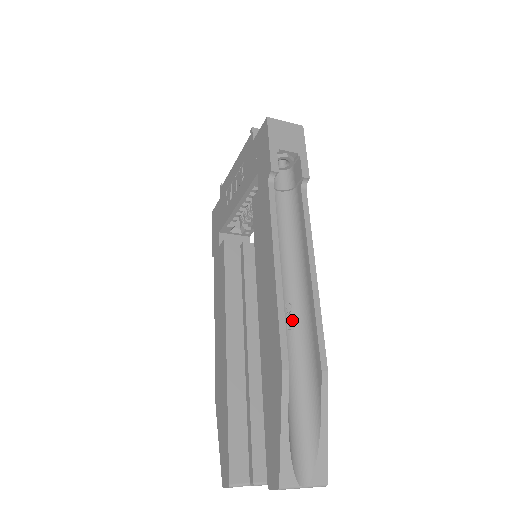
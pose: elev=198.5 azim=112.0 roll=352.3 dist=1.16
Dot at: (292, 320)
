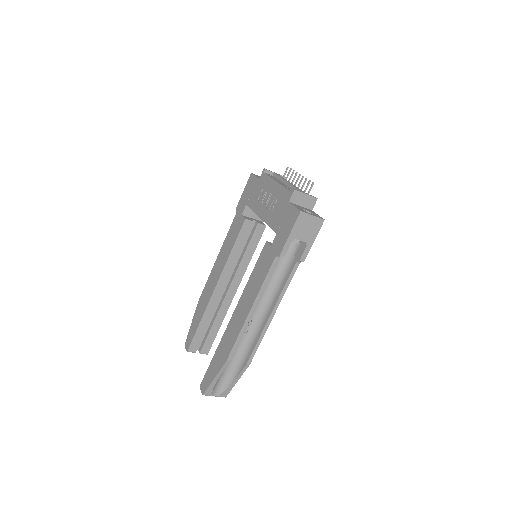
Dot at: (248, 329)
